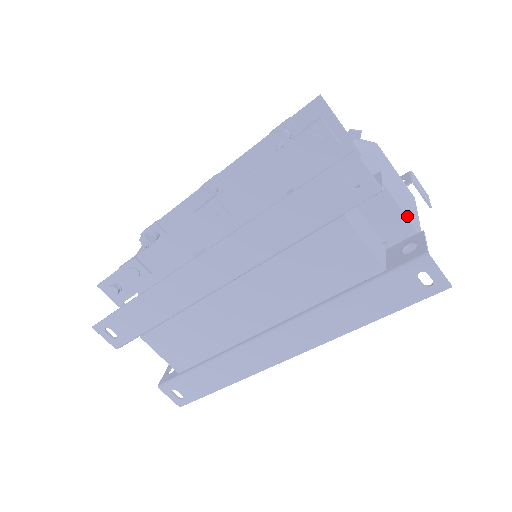
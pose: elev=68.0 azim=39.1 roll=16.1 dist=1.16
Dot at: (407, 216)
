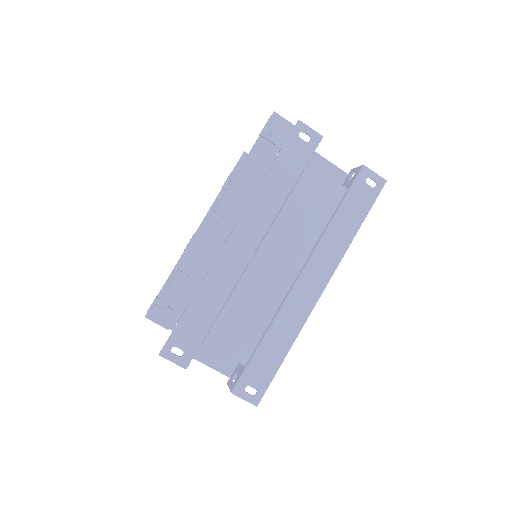
Dot at: (338, 168)
